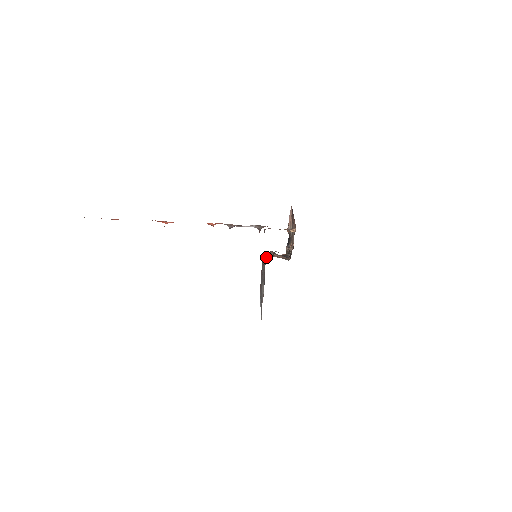
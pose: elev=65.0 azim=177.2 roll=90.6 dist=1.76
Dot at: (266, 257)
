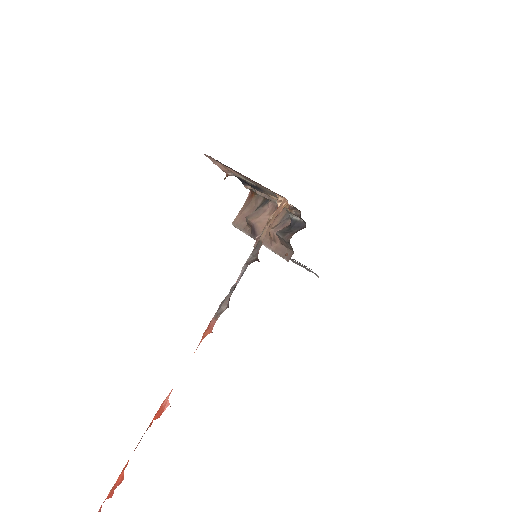
Dot at: (263, 240)
